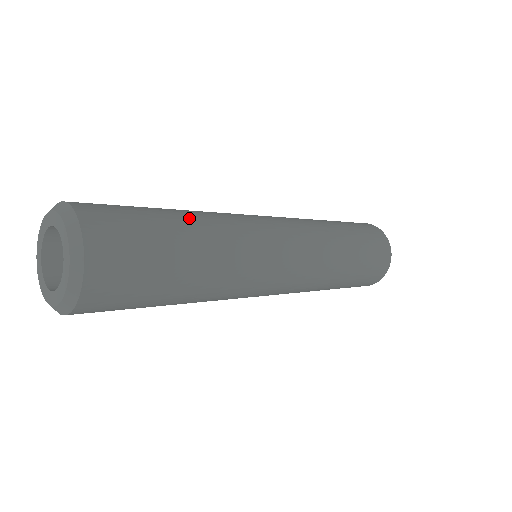
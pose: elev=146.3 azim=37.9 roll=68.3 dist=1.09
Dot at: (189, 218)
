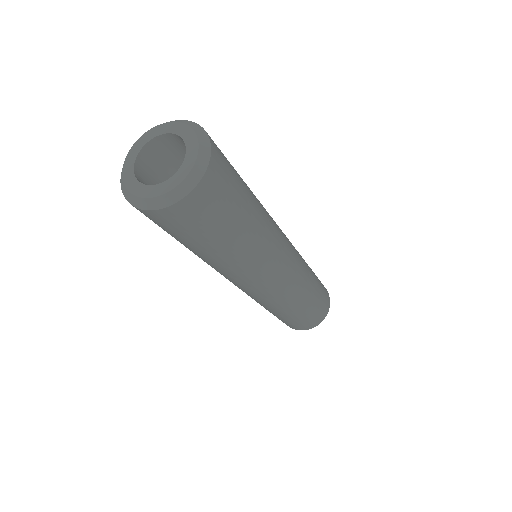
Dot at: (255, 198)
